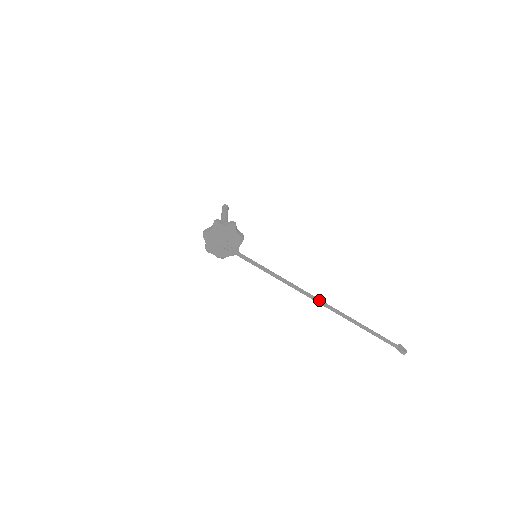
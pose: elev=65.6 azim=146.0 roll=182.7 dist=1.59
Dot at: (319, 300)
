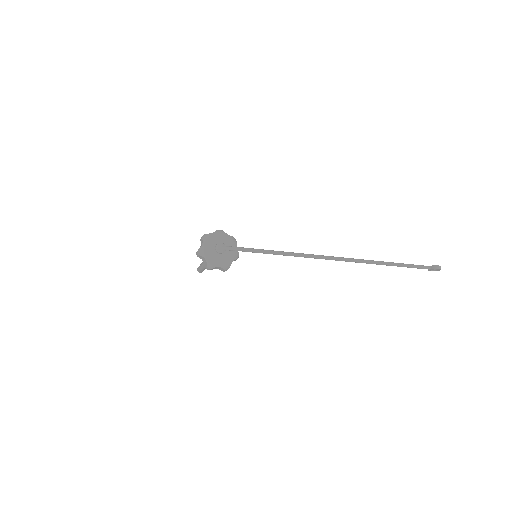
Dot at: (336, 257)
